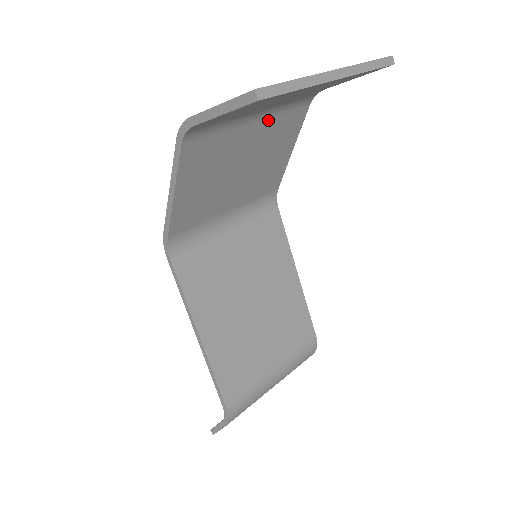
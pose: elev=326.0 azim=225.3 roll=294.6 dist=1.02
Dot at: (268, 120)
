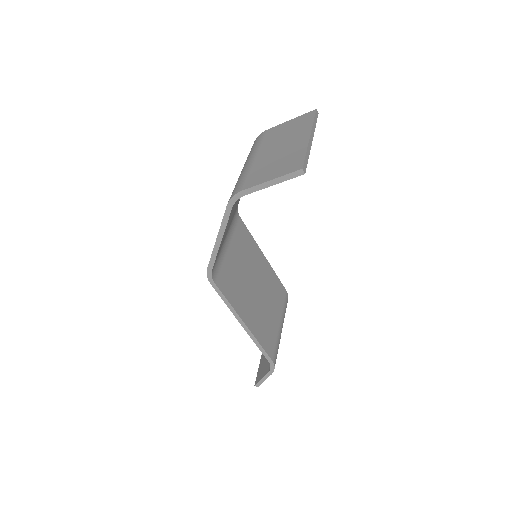
Dot at: occluded
